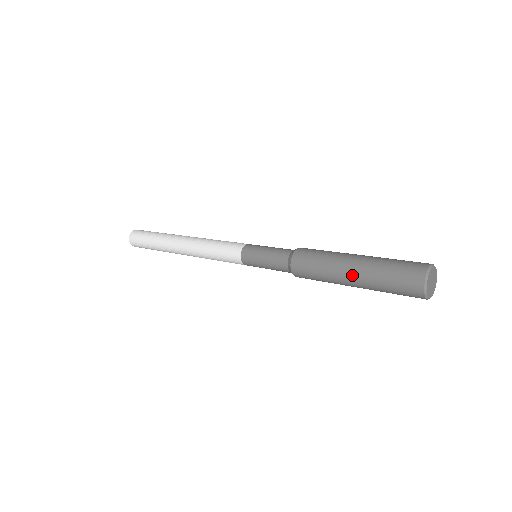
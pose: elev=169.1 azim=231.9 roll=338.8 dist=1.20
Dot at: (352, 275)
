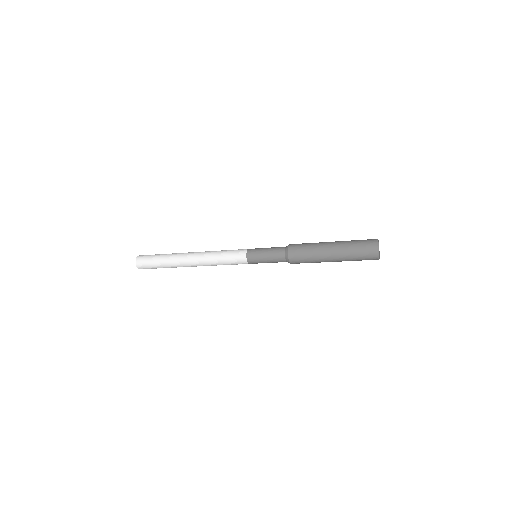
Dot at: (332, 250)
